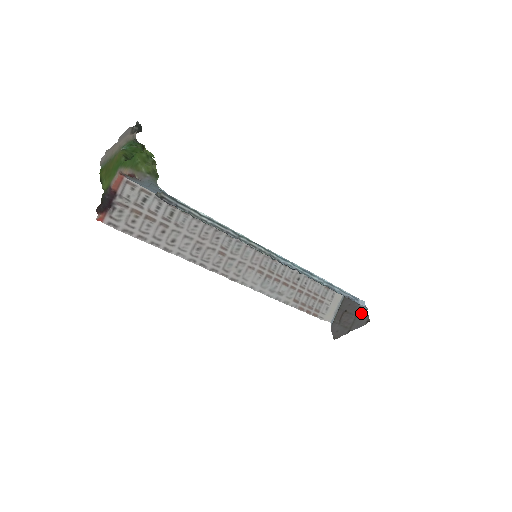
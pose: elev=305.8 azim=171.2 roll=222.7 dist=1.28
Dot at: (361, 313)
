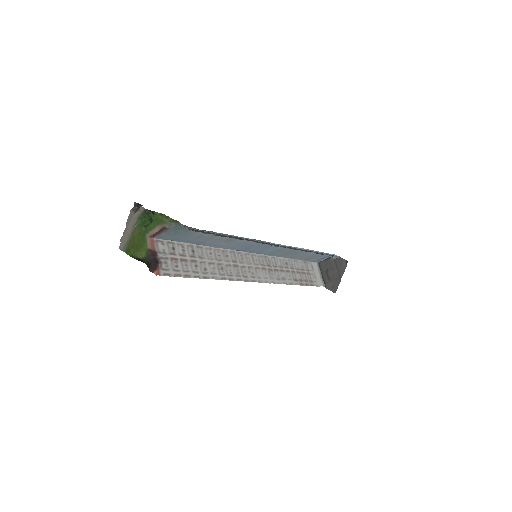
Dot at: (338, 262)
